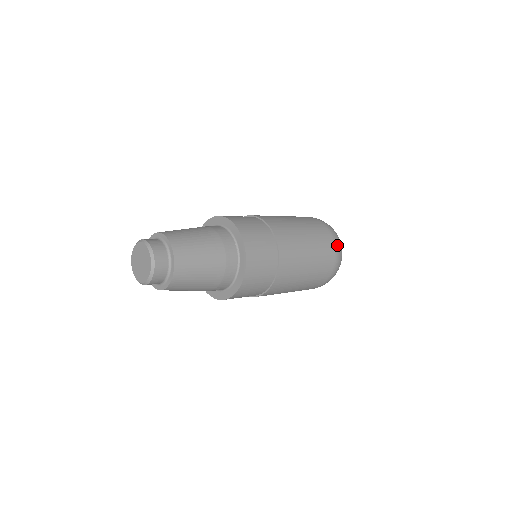
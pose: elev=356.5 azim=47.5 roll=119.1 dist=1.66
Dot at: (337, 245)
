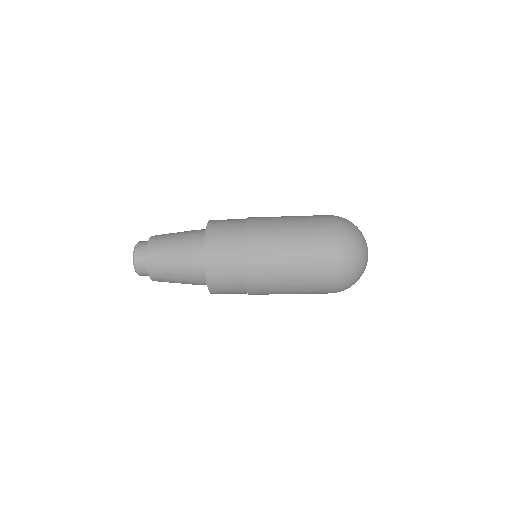
Dot at: (338, 244)
